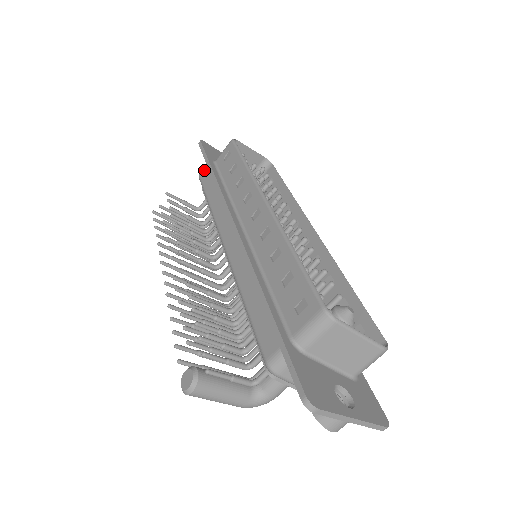
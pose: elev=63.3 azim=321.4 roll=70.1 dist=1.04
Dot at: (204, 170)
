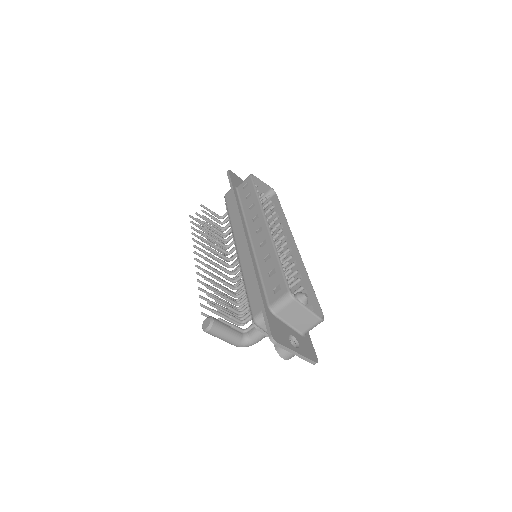
Dot at: (229, 192)
